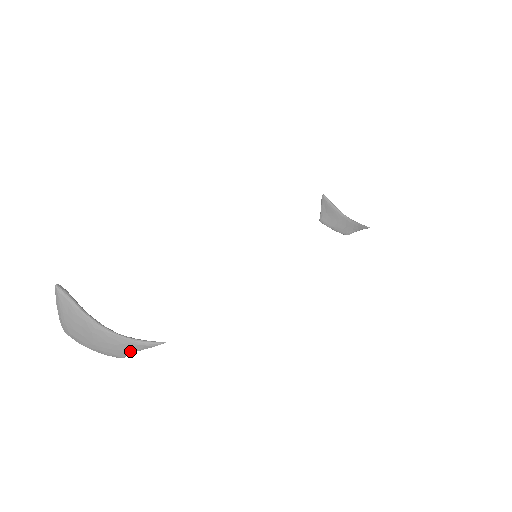
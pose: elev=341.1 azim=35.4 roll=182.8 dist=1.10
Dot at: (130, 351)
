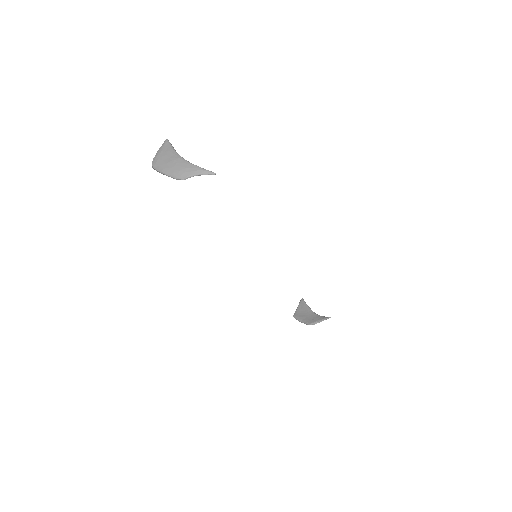
Dot at: (192, 174)
